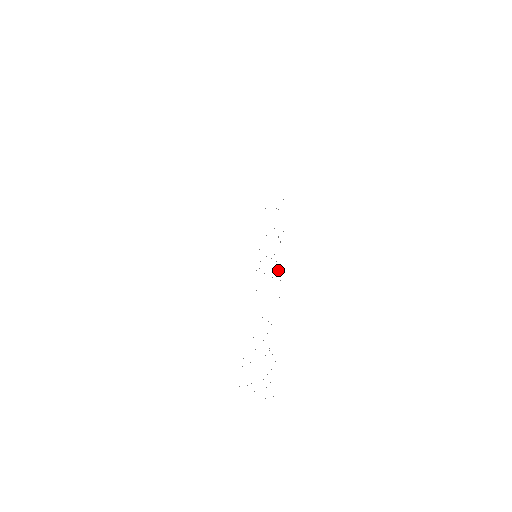
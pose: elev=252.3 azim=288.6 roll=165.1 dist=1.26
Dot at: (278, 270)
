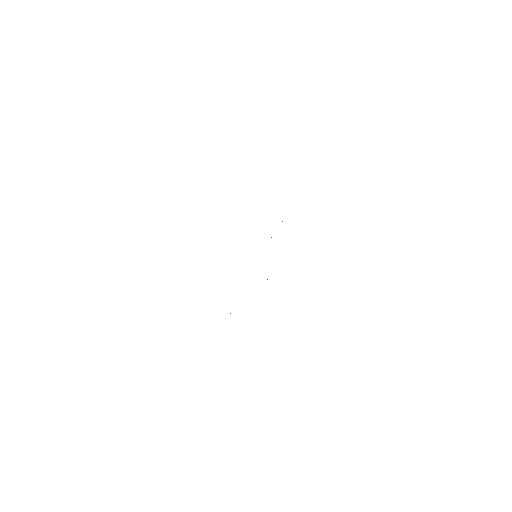
Dot at: occluded
